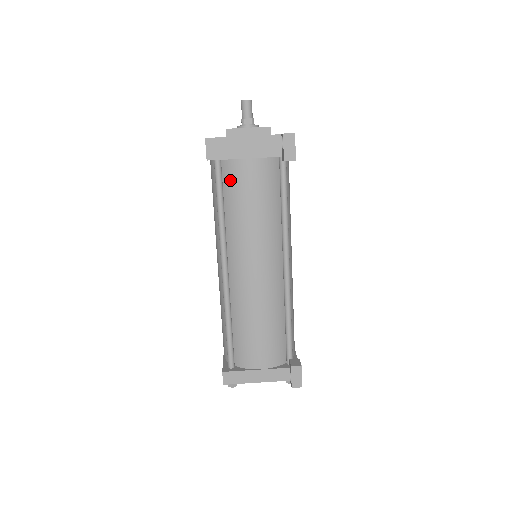
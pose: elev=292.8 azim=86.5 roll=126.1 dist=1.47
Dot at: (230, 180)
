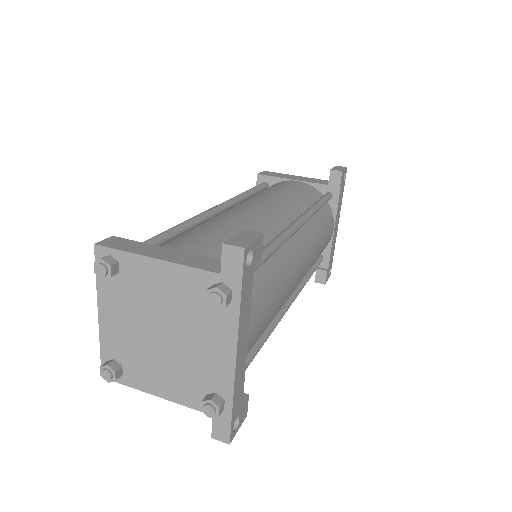
Dot at: occluded
